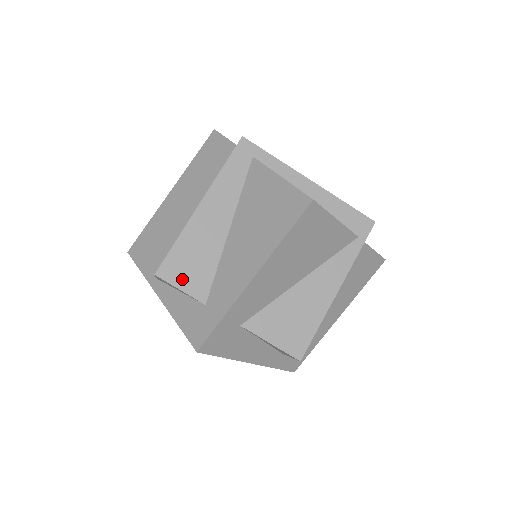
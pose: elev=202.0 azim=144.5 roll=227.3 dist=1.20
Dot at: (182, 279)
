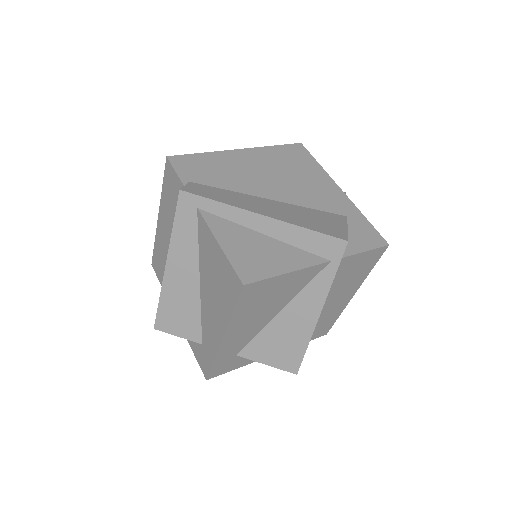
Dot at: (176, 328)
